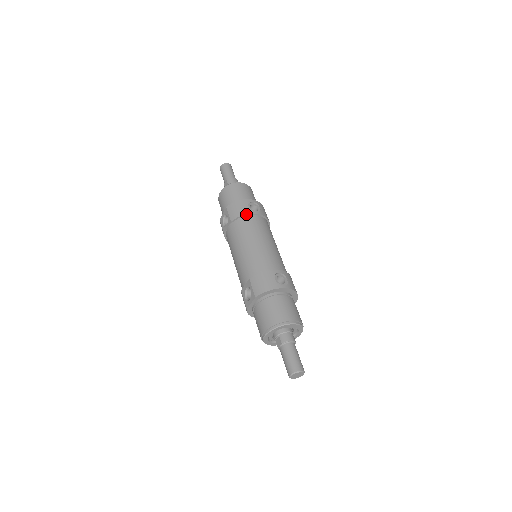
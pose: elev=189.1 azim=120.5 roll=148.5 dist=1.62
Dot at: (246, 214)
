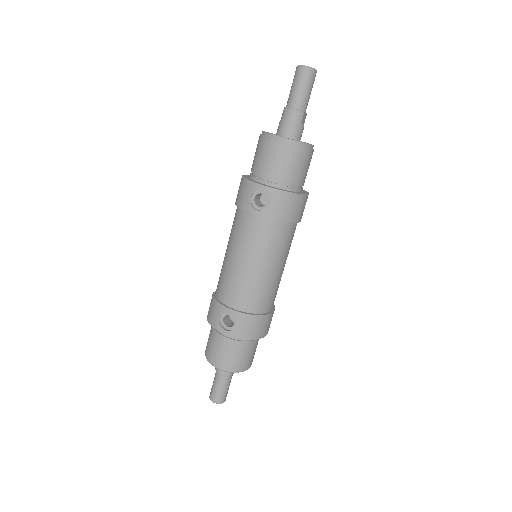
Dot at: (242, 209)
